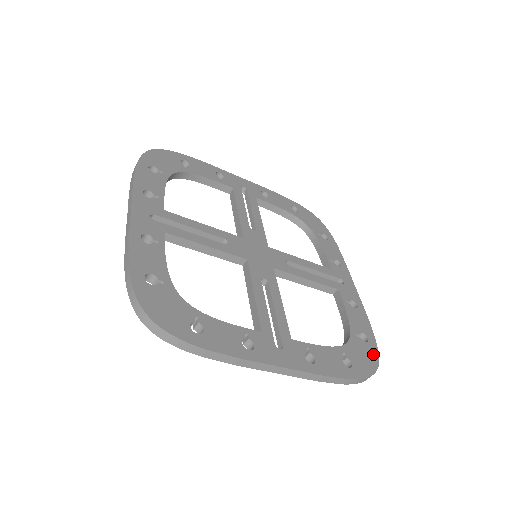
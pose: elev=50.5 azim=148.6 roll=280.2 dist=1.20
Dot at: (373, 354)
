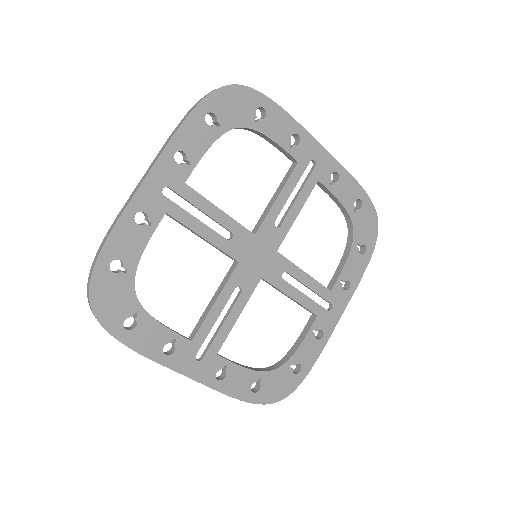
Dot at: (370, 211)
